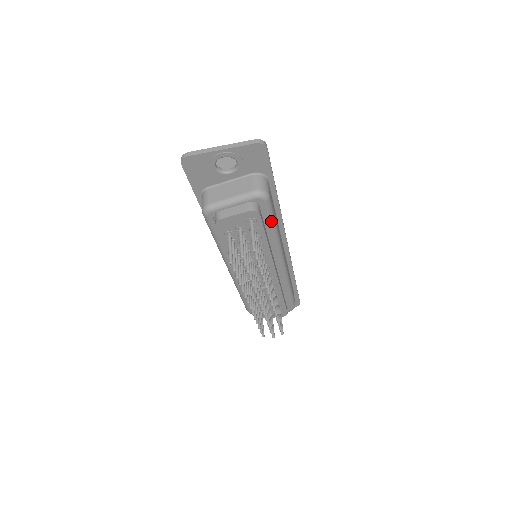
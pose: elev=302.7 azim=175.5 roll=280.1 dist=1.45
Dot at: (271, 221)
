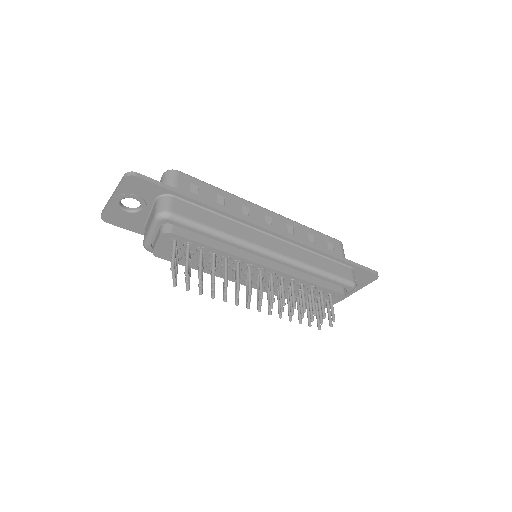
Dot at: (200, 230)
